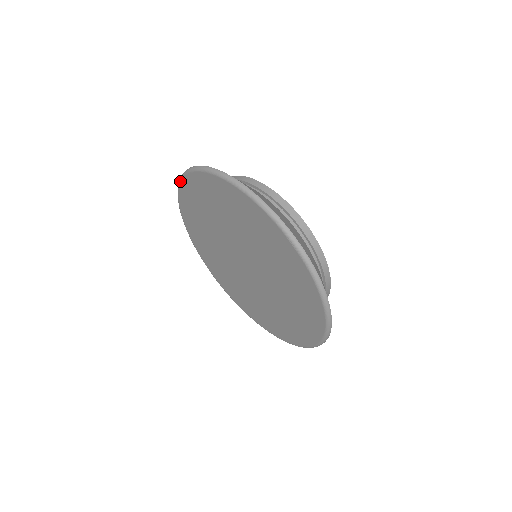
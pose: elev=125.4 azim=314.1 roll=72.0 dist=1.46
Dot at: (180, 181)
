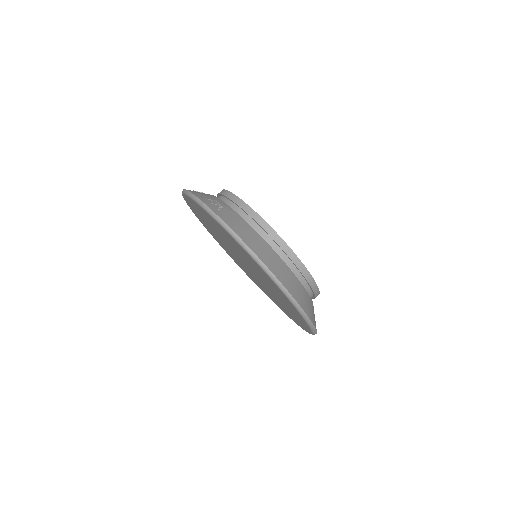
Dot at: (199, 205)
